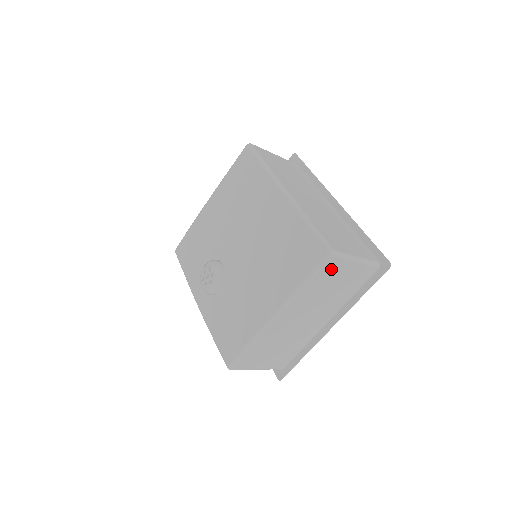
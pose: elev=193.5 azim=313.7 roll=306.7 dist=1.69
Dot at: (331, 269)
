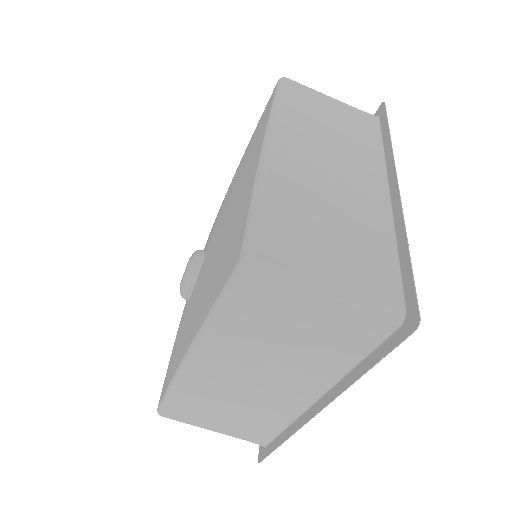
Dot at: (261, 297)
